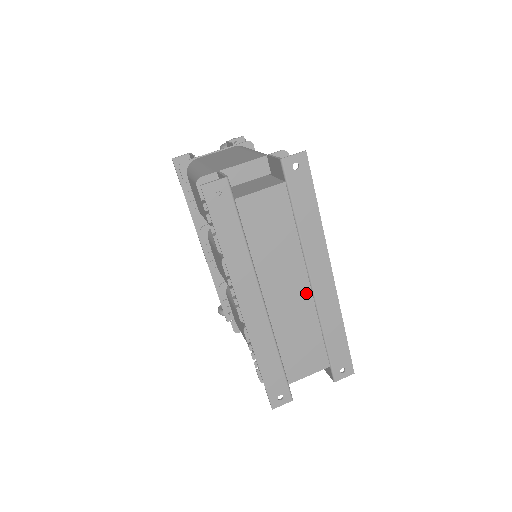
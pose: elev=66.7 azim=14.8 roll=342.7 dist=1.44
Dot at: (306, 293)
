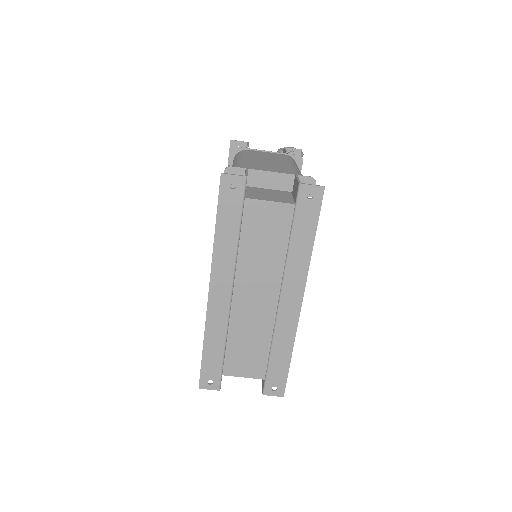
Dot at: (272, 307)
